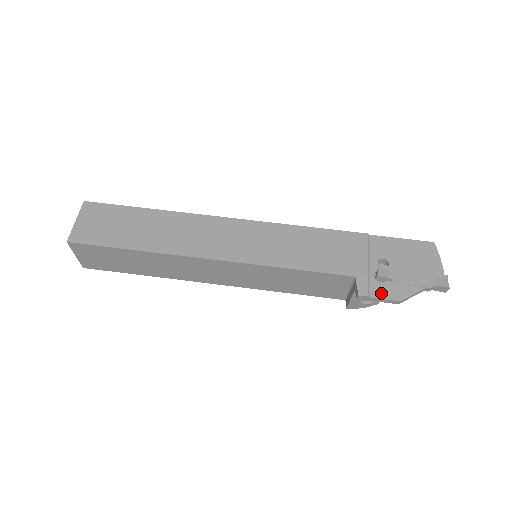
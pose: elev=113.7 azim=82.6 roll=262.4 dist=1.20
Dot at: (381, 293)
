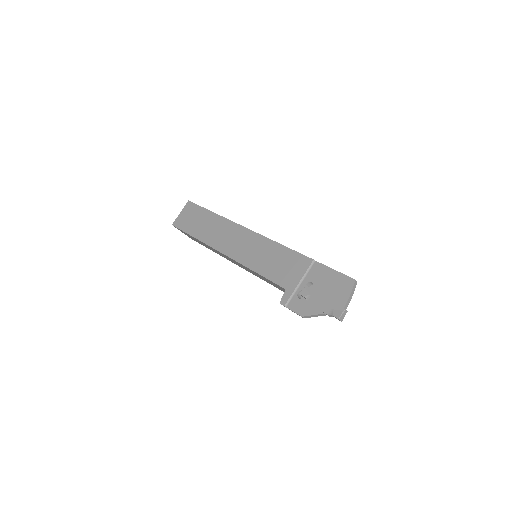
Dot at: (294, 307)
